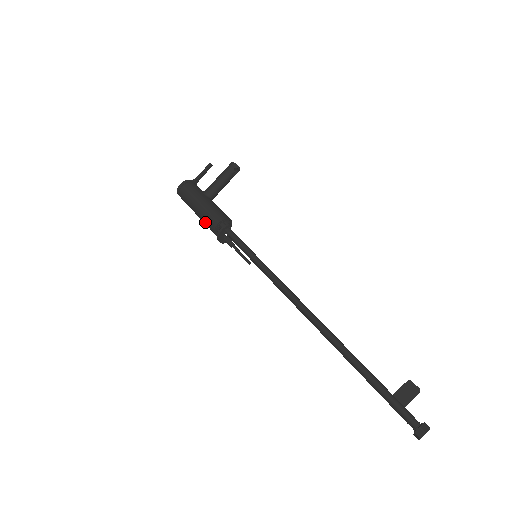
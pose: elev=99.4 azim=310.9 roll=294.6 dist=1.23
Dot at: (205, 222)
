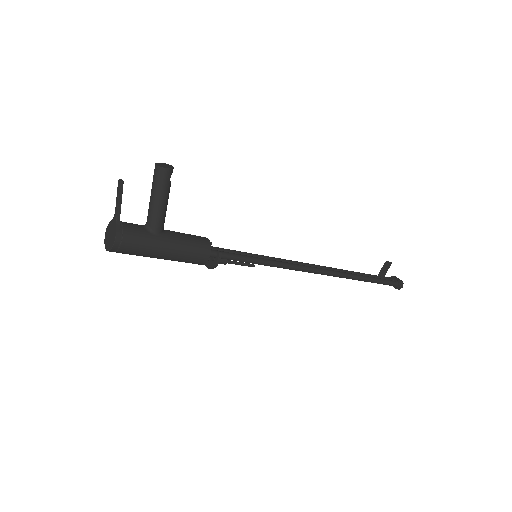
Dot at: occluded
